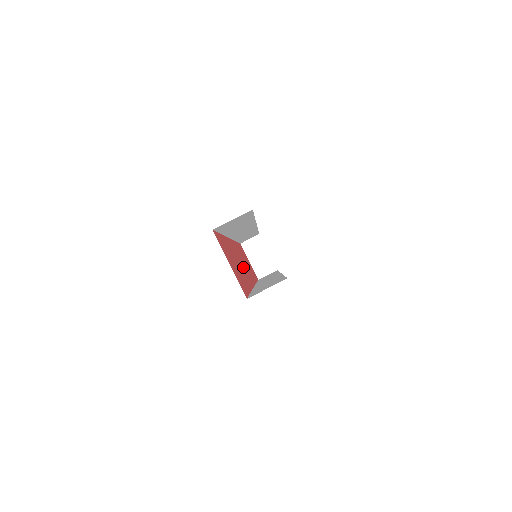
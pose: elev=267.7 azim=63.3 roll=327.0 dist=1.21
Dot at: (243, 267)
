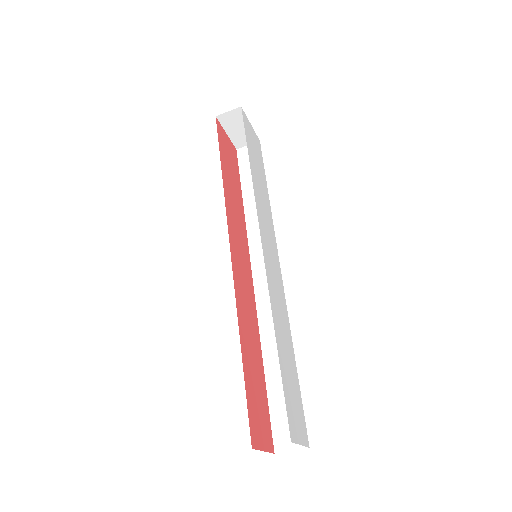
Dot at: (247, 297)
